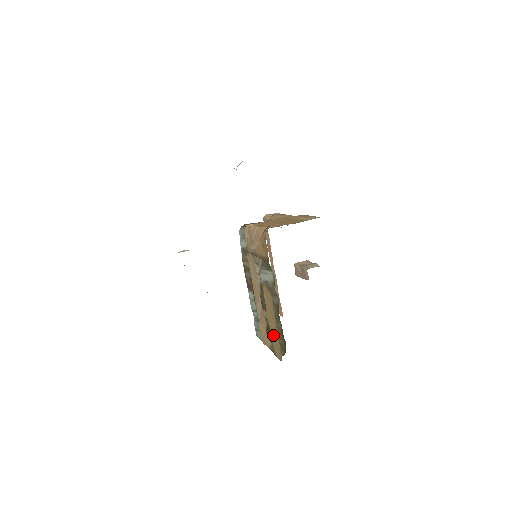
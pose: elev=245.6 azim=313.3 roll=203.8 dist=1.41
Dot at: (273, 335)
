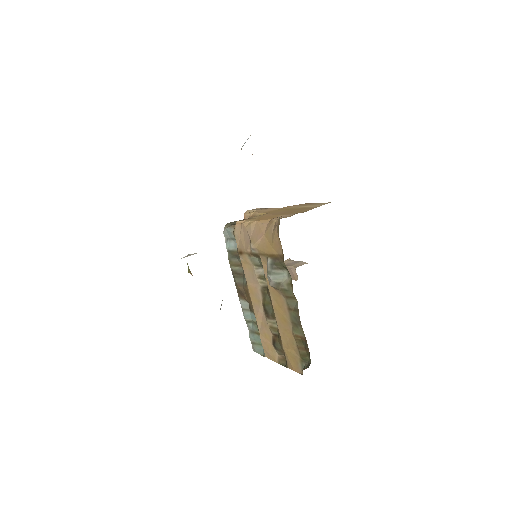
Dot at: (287, 345)
